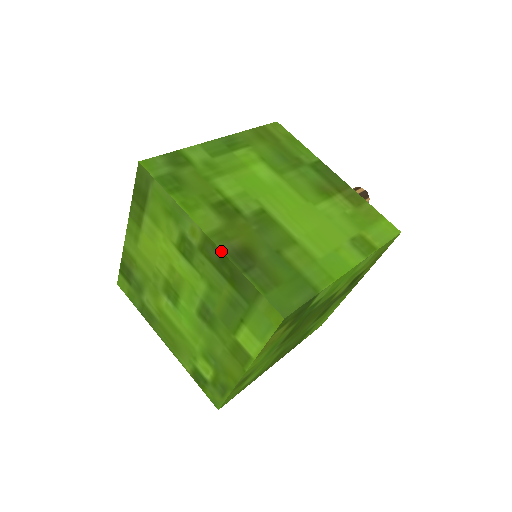
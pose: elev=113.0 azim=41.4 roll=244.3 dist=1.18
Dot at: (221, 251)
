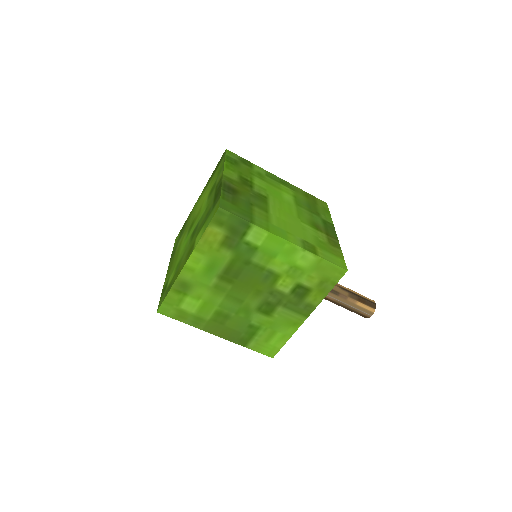
Dot at: (222, 181)
